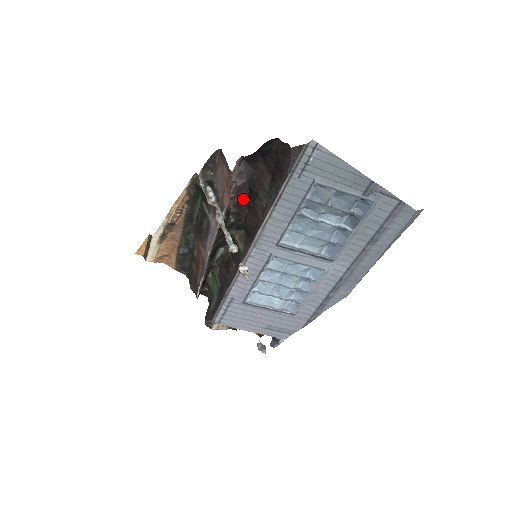
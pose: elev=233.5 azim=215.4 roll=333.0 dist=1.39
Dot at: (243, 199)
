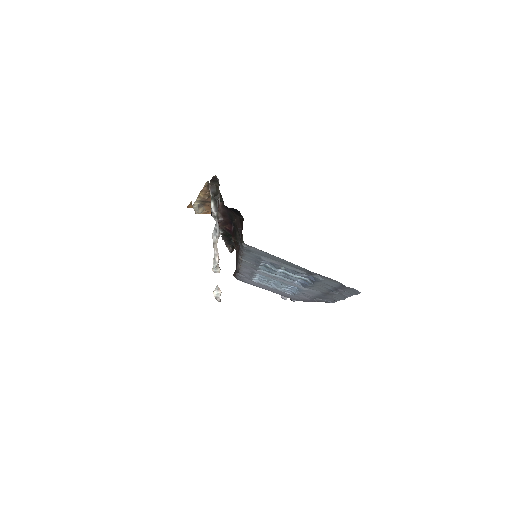
Dot at: (230, 228)
